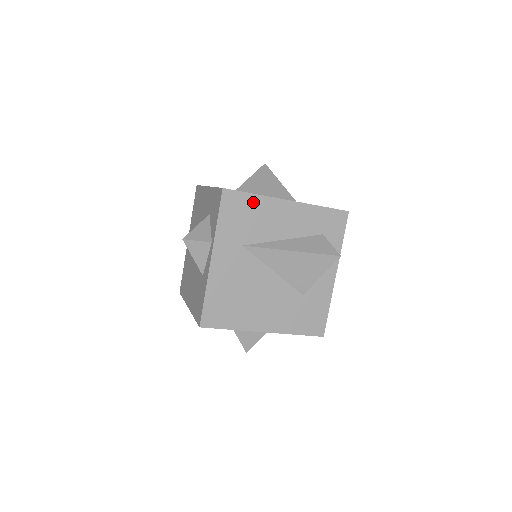
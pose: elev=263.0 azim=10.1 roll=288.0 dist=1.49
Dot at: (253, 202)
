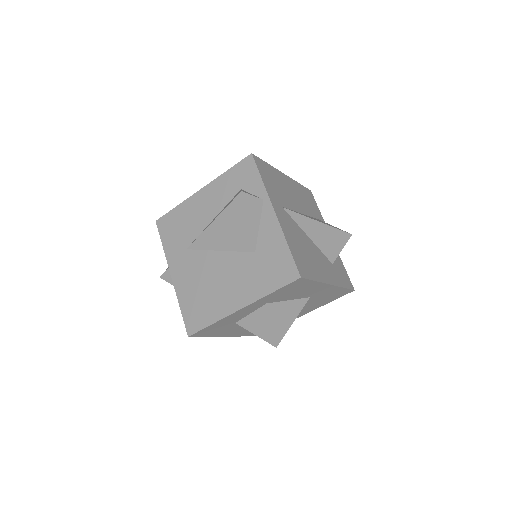
Dot at: (178, 213)
